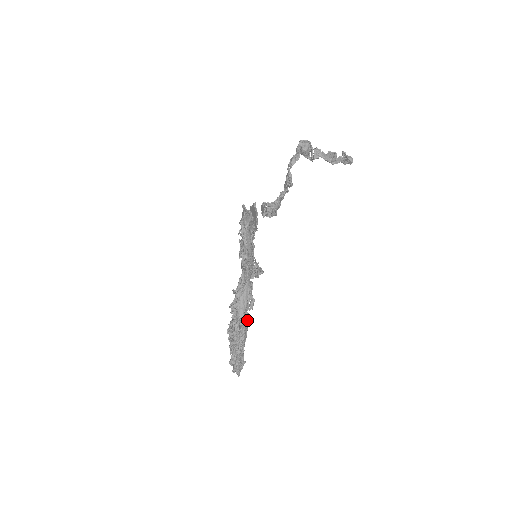
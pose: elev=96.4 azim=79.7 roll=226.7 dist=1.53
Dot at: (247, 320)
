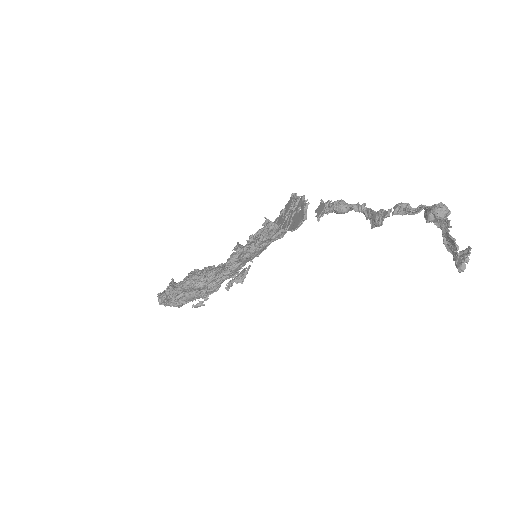
Dot at: occluded
